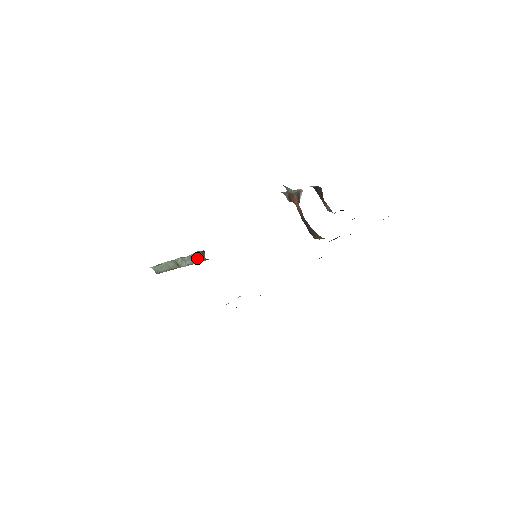
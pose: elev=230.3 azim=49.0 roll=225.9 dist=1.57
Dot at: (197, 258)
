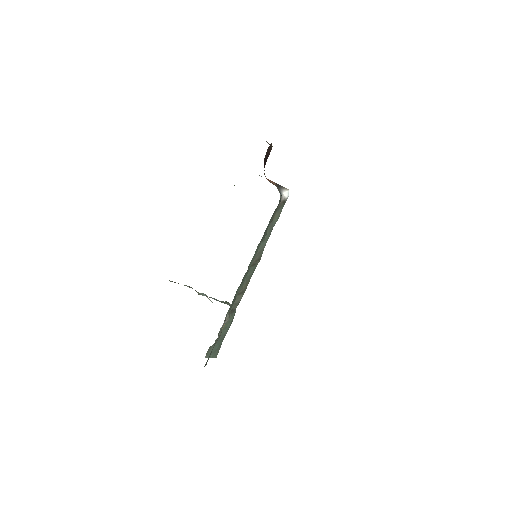
Dot at: occluded
